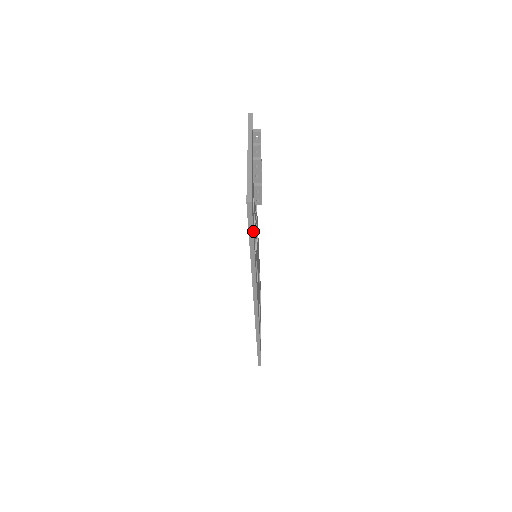
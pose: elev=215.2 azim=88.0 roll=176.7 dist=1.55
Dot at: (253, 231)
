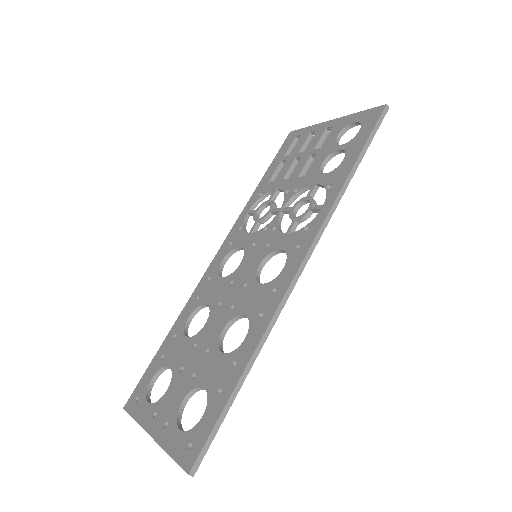
Dot at: (369, 142)
